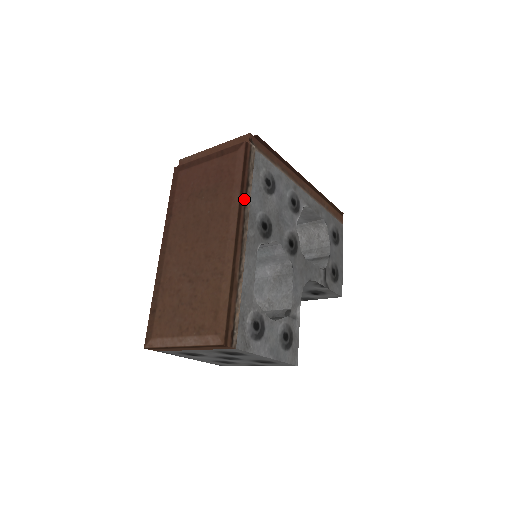
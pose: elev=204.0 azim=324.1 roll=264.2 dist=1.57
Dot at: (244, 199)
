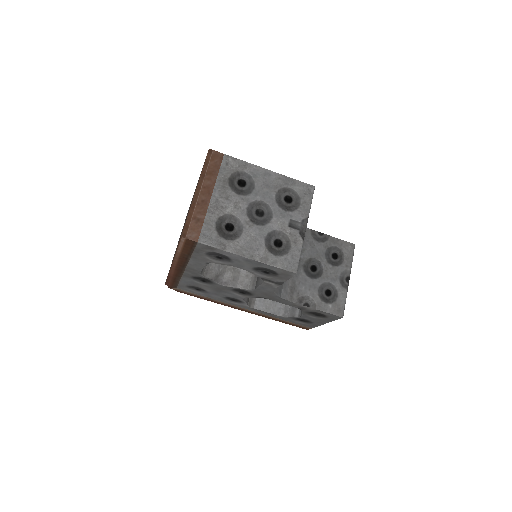
Dot at: occluded
